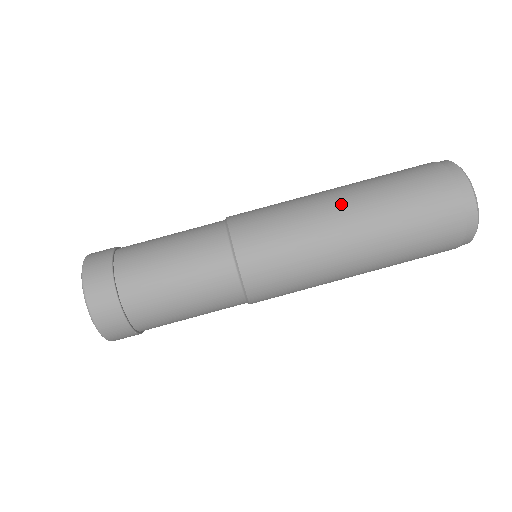
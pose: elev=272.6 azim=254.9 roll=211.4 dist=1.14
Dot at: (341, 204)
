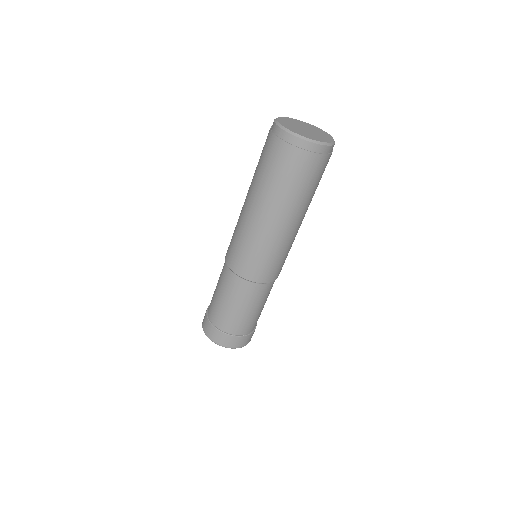
Dot at: (256, 212)
